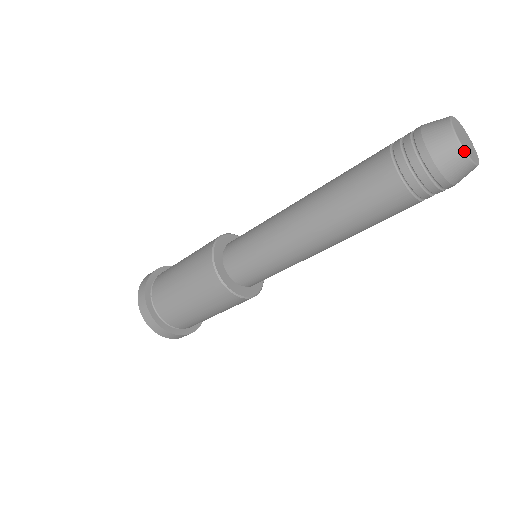
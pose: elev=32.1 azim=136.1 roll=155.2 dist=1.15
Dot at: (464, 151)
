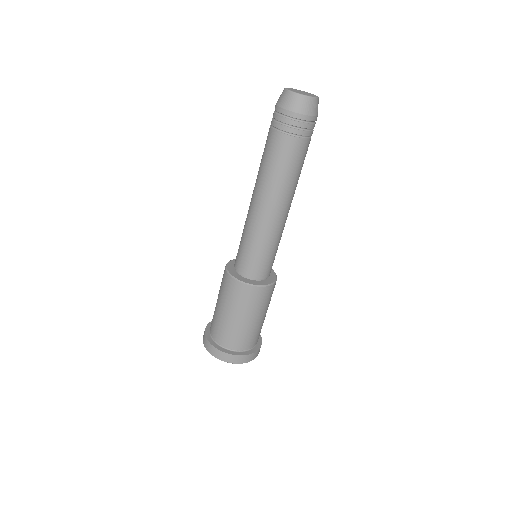
Dot at: (303, 95)
